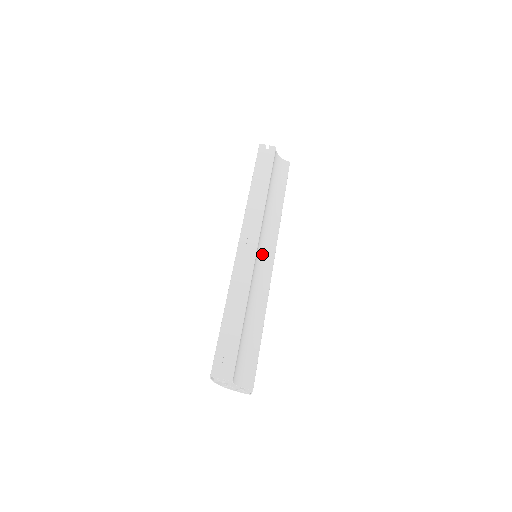
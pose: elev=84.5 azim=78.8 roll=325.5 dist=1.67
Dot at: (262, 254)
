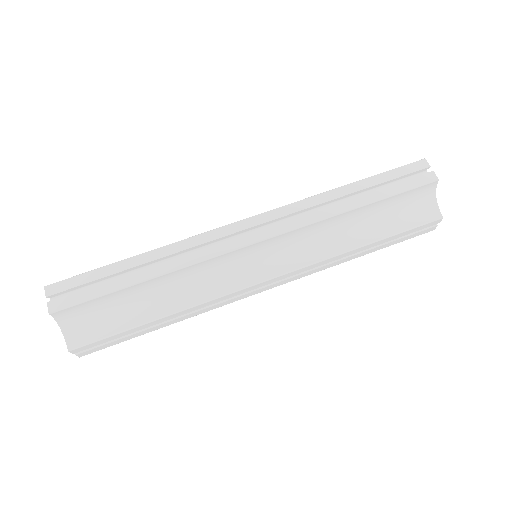
Dot at: (260, 260)
